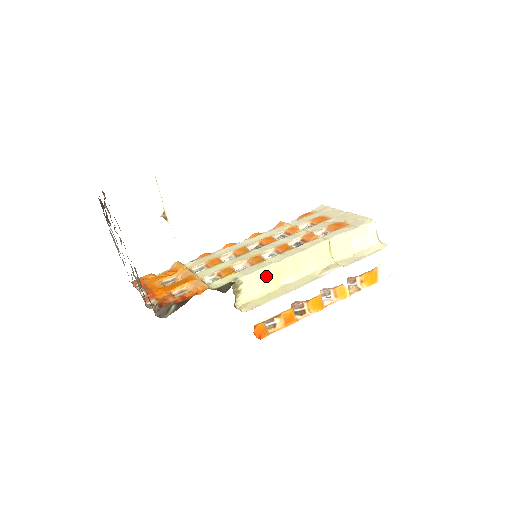
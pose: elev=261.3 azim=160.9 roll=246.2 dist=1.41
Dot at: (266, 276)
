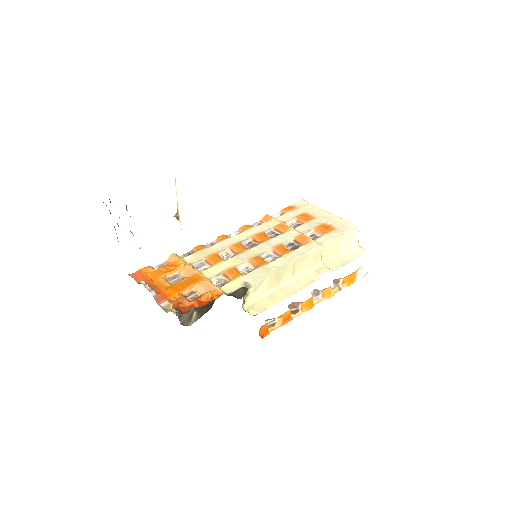
Dot at: (270, 279)
